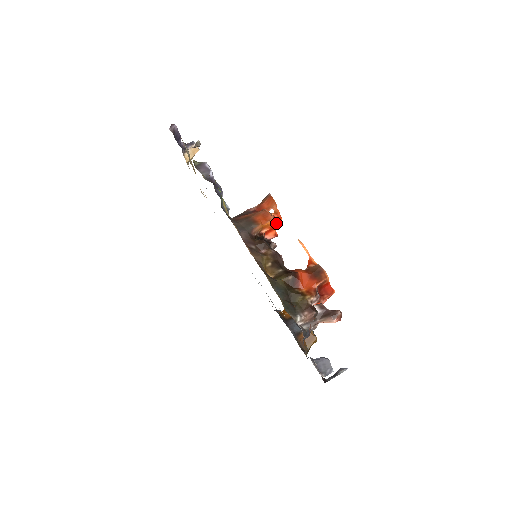
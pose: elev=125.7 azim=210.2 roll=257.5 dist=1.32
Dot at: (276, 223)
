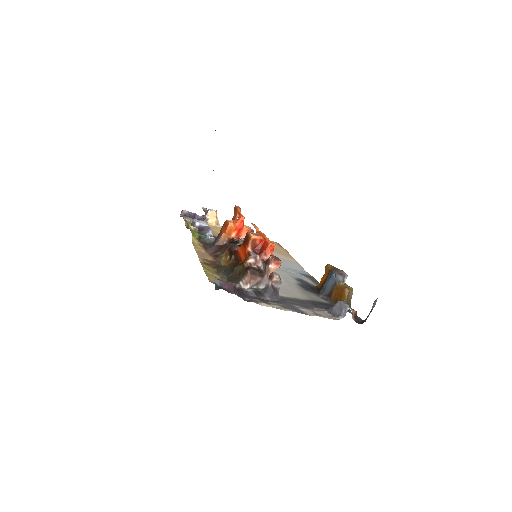
Dot at: (240, 223)
